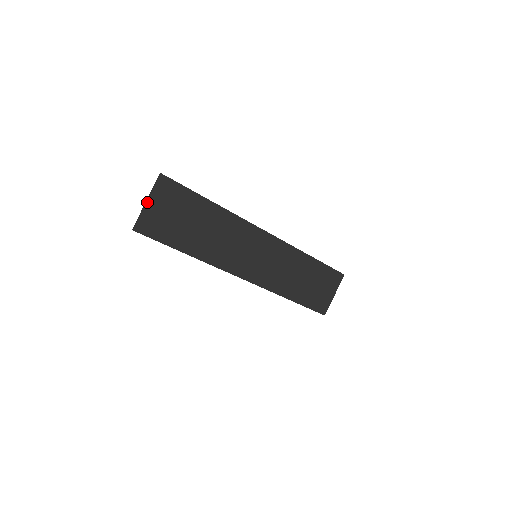
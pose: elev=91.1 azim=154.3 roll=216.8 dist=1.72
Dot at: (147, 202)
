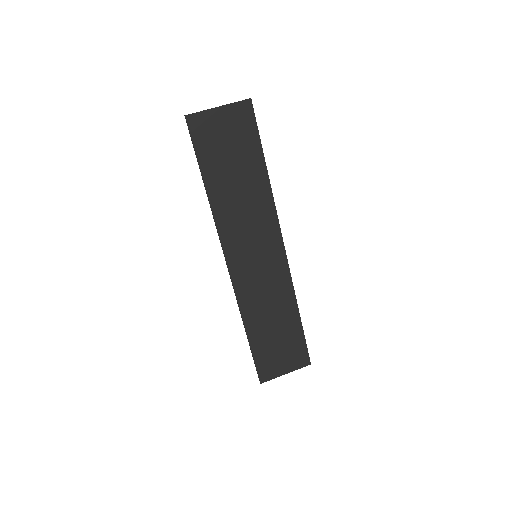
Dot at: (218, 107)
